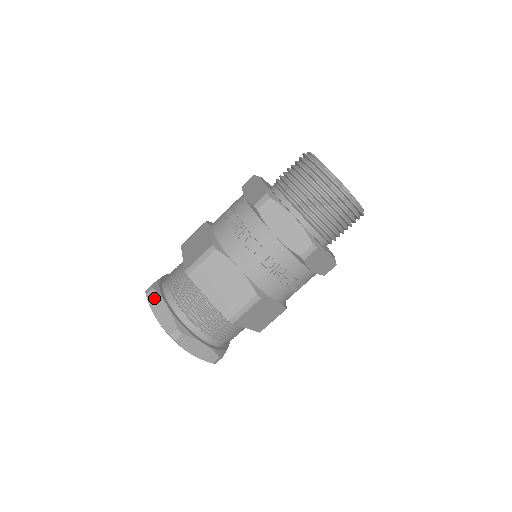
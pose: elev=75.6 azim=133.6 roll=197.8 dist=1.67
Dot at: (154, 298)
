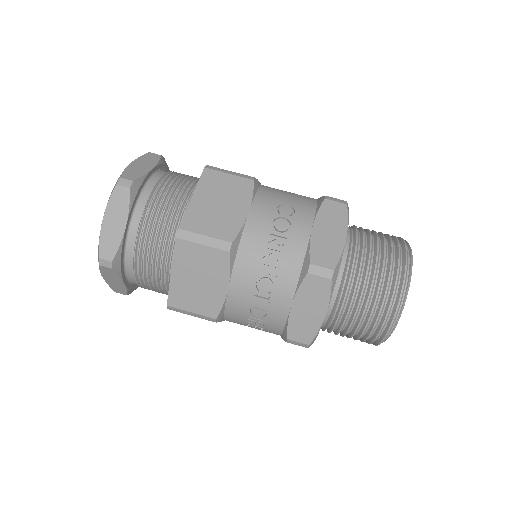
Dot at: (121, 201)
